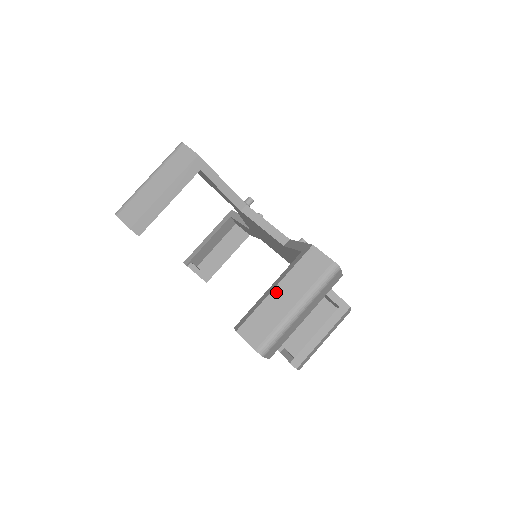
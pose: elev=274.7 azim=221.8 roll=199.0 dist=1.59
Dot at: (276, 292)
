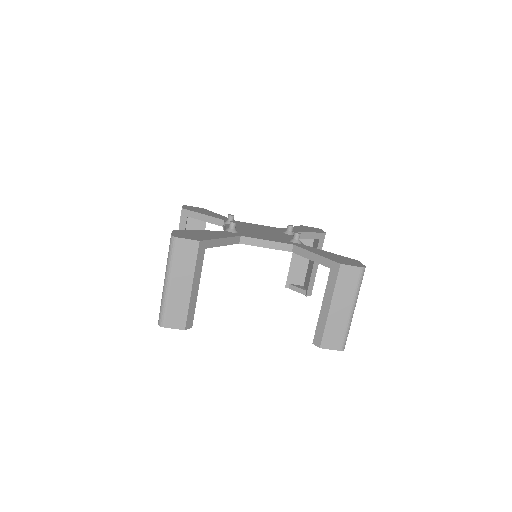
Dot at: (333, 309)
